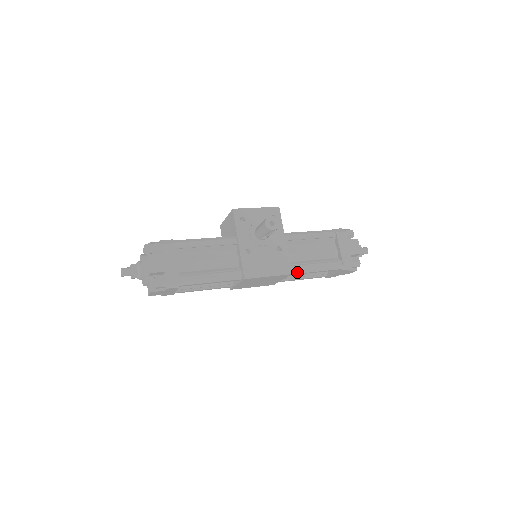
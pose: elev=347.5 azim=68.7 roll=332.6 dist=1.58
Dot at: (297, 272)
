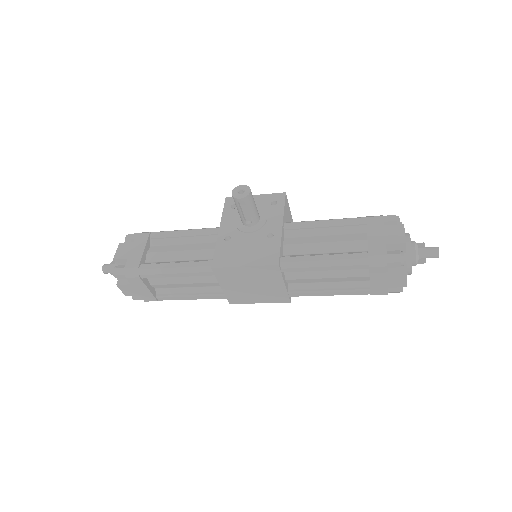
Dot at: (292, 266)
